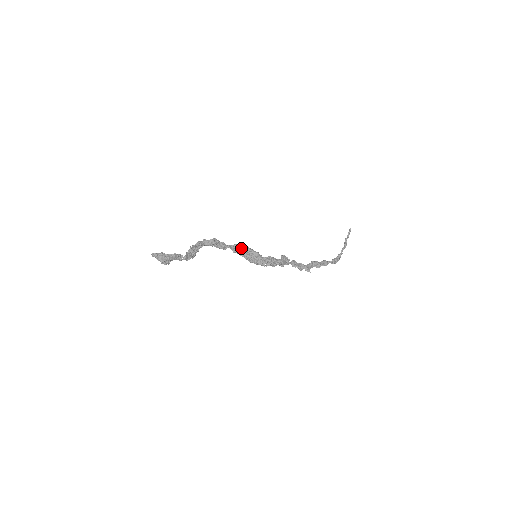
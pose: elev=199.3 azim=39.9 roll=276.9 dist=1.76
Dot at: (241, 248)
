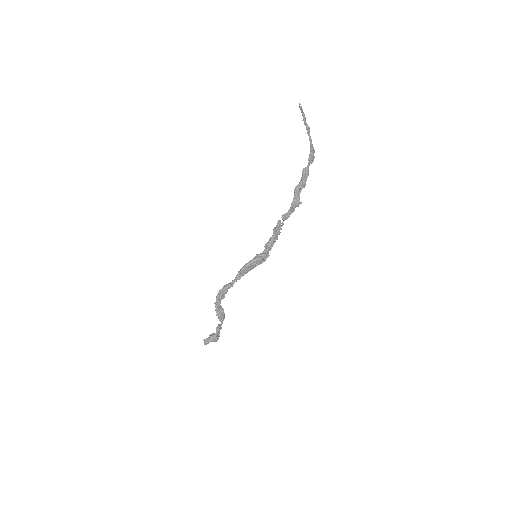
Dot at: (243, 272)
